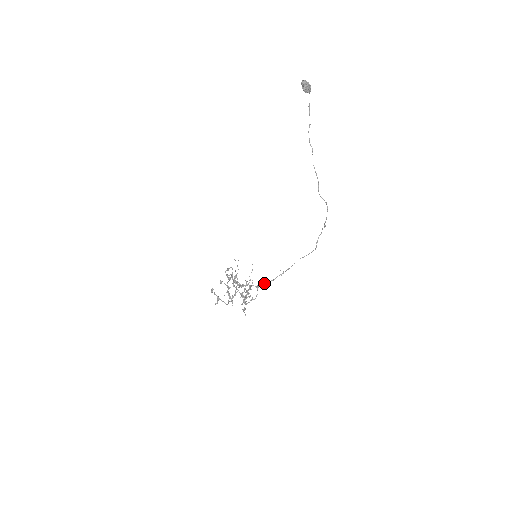
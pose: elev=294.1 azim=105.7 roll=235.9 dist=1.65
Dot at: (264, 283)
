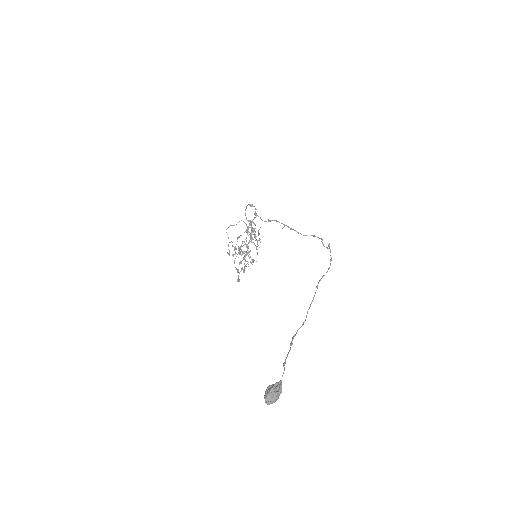
Dot at: (264, 221)
